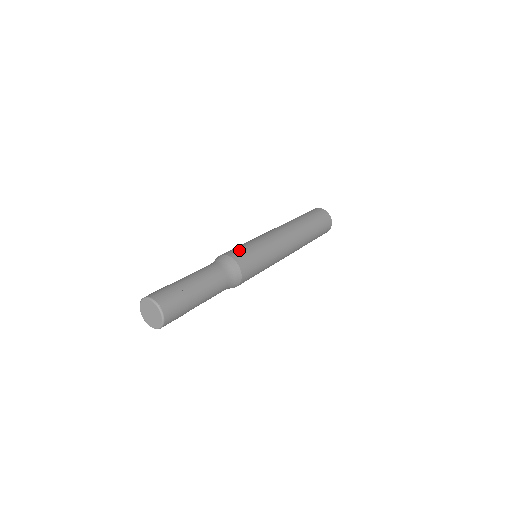
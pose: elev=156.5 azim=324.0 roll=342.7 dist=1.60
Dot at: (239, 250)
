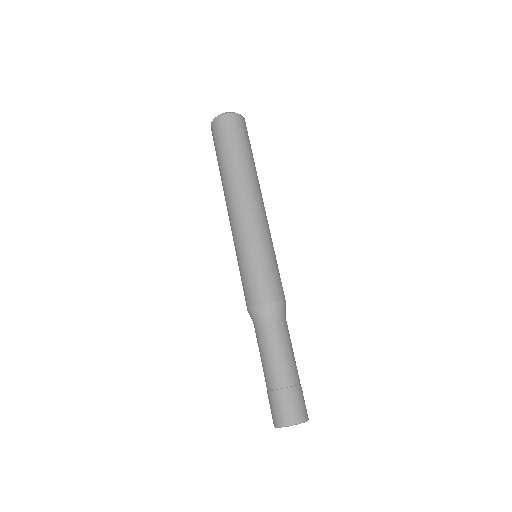
Dot at: (271, 283)
